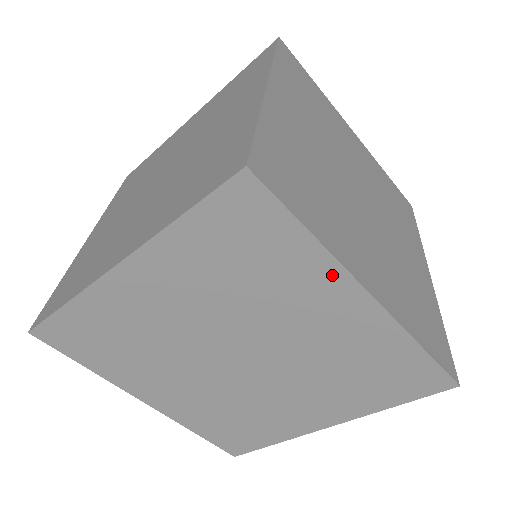
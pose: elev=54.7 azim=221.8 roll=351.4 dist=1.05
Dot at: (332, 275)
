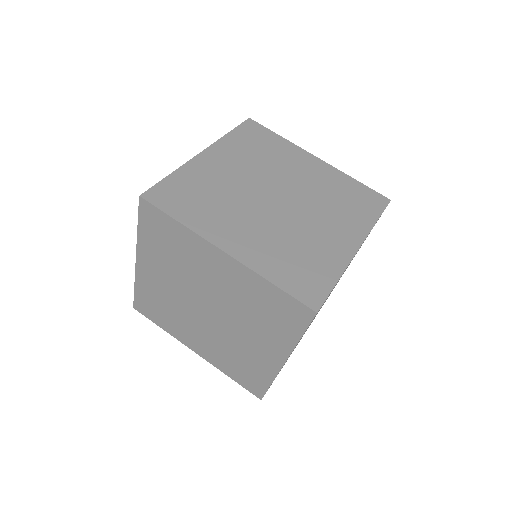
Dot at: (201, 243)
